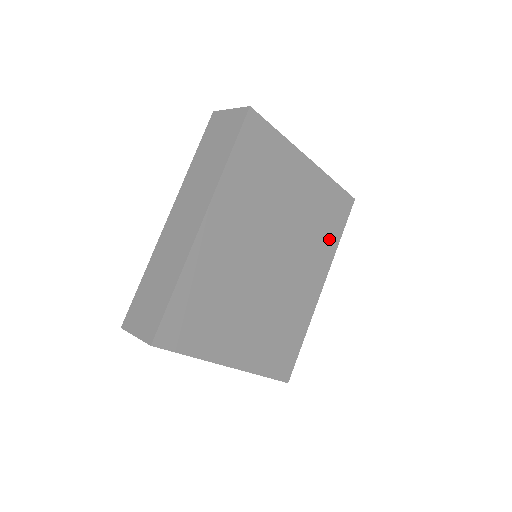
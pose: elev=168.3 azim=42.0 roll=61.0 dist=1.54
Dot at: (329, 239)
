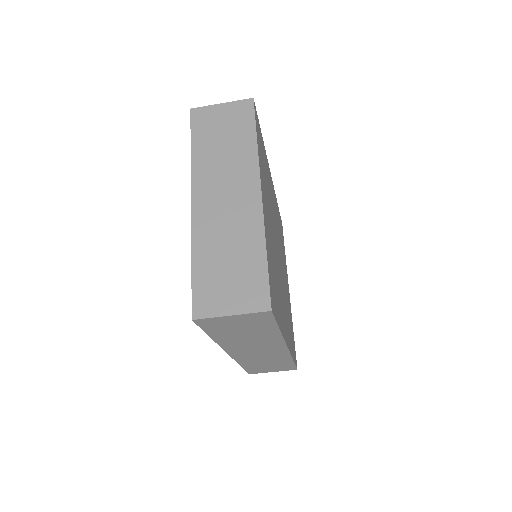
Dot at: occluded
